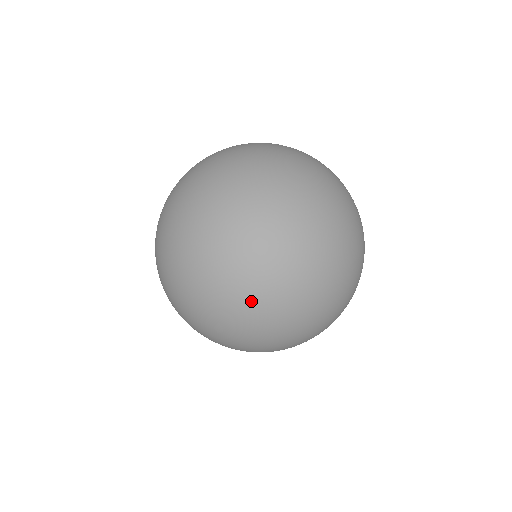
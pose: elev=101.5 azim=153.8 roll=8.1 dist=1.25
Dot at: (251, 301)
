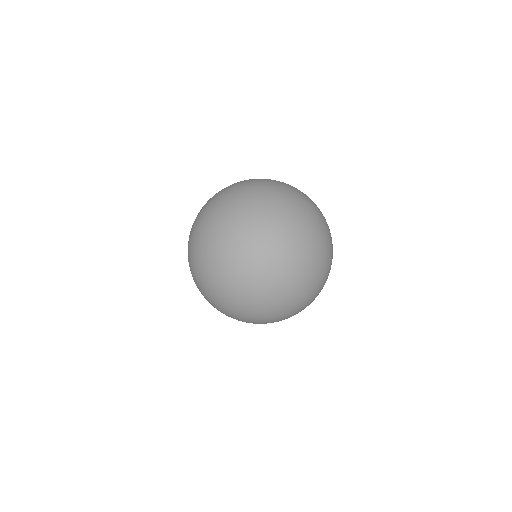
Dot at: (197, 264)
